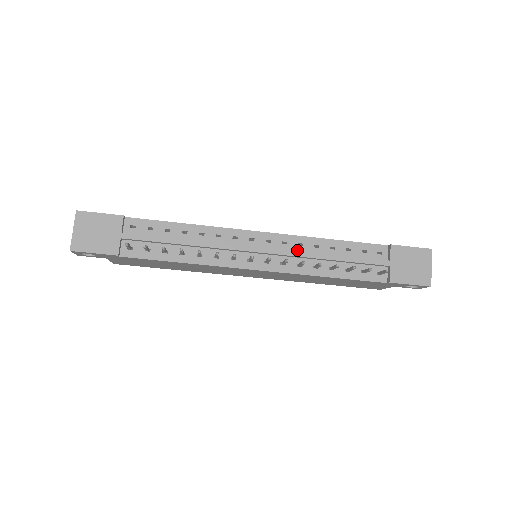
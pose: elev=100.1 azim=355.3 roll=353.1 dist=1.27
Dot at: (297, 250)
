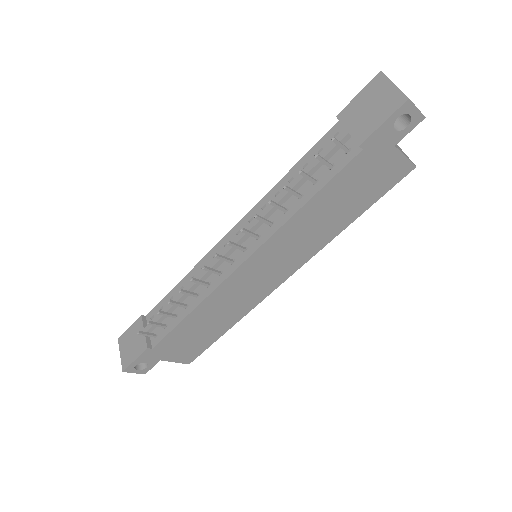
Dot at: occluded
